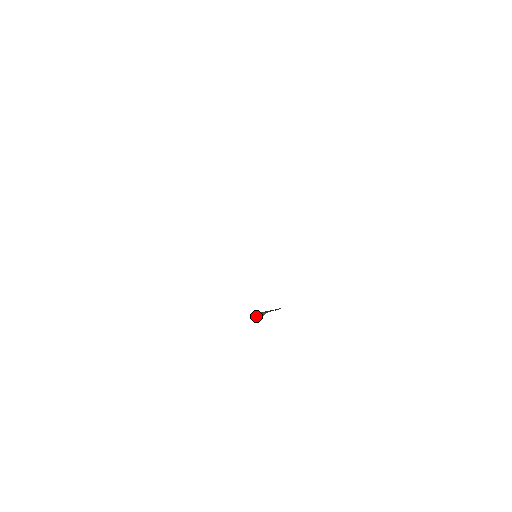
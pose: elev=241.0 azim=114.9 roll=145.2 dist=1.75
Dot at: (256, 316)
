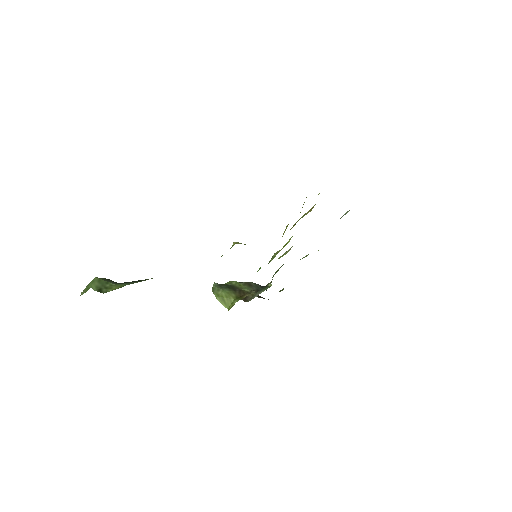
Dot at: (219, 298)
